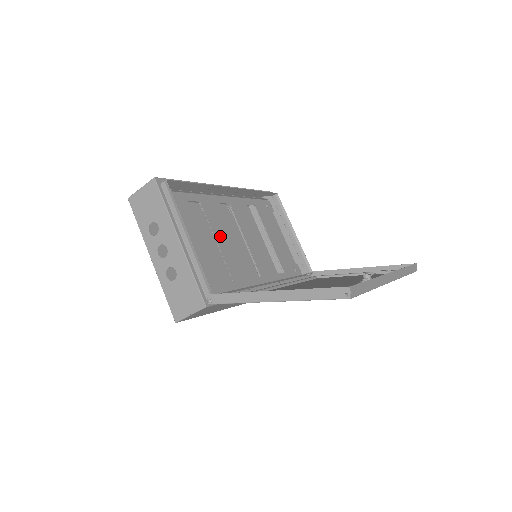
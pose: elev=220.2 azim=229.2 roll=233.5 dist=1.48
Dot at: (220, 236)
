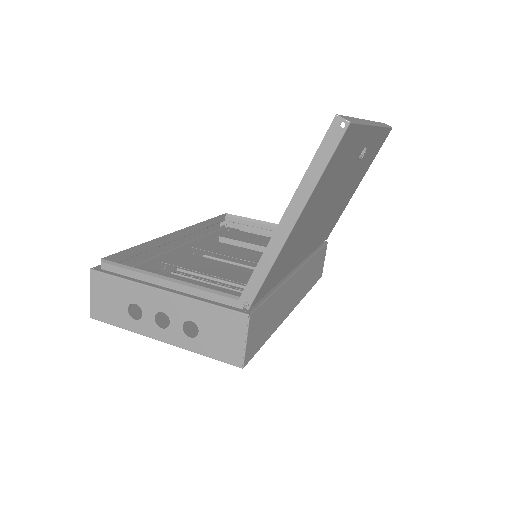
Dot at: (207, 269)
